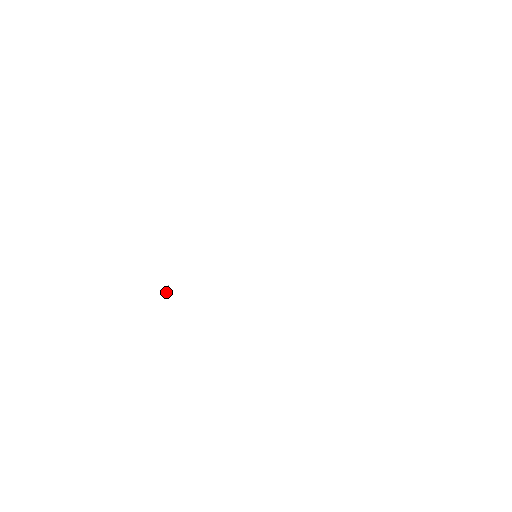
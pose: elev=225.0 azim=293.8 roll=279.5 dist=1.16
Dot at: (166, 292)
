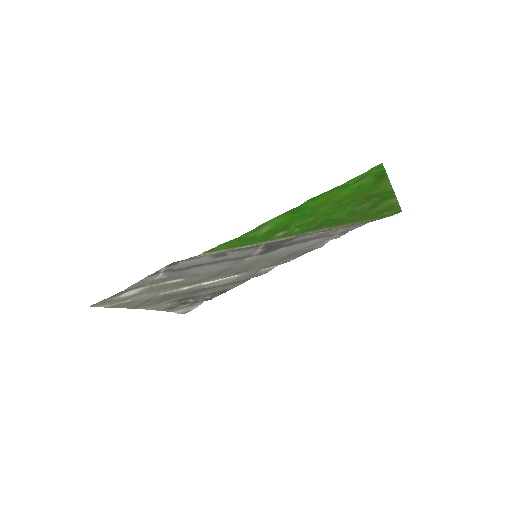
Dot at: (149, 276)
